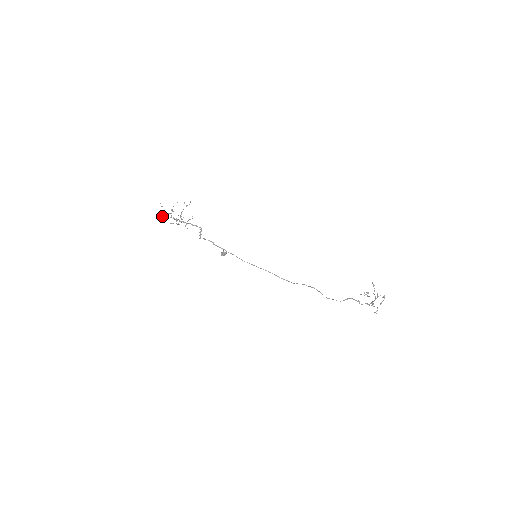
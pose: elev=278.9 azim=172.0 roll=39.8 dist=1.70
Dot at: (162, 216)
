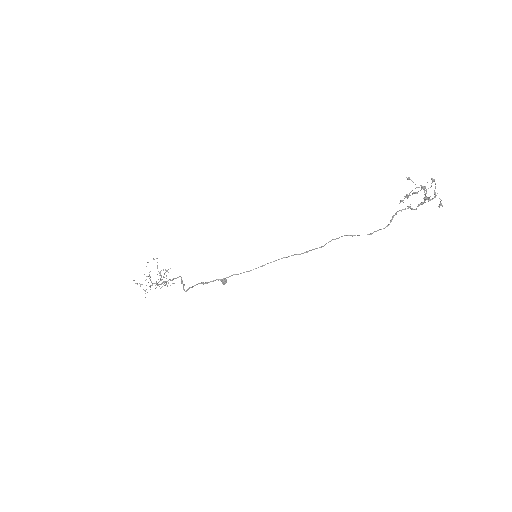
Dot at: (145, 290)
